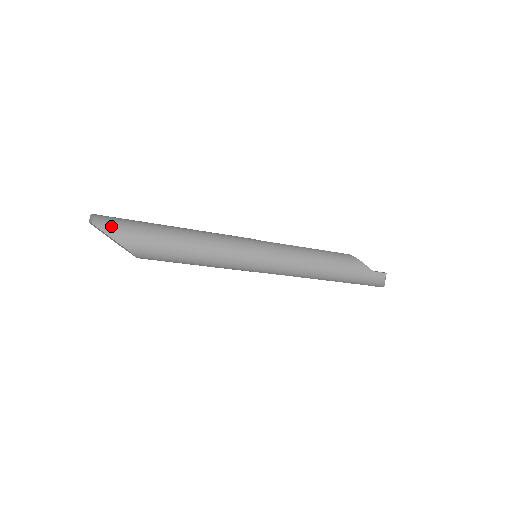
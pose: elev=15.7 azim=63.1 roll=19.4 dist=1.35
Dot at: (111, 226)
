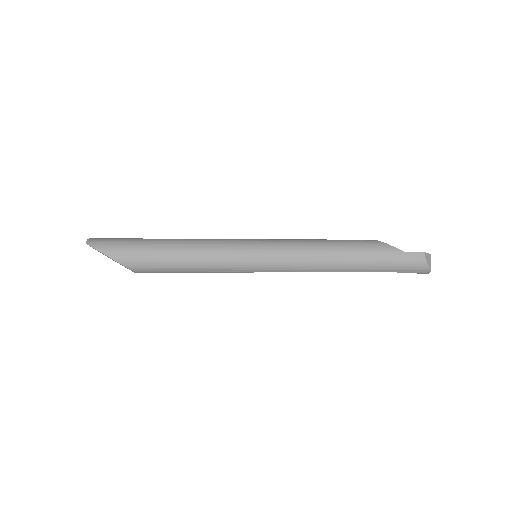
Dot at: (102, 243)
